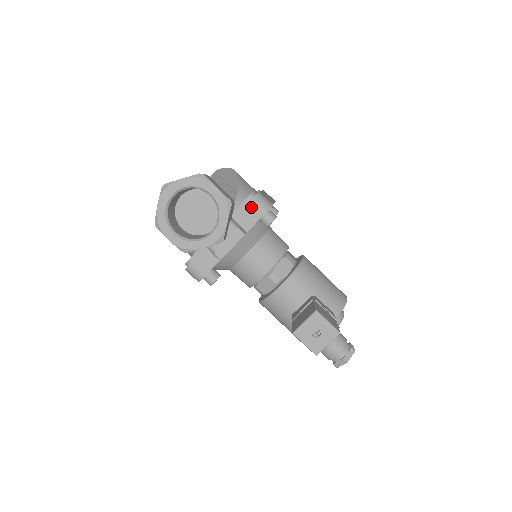
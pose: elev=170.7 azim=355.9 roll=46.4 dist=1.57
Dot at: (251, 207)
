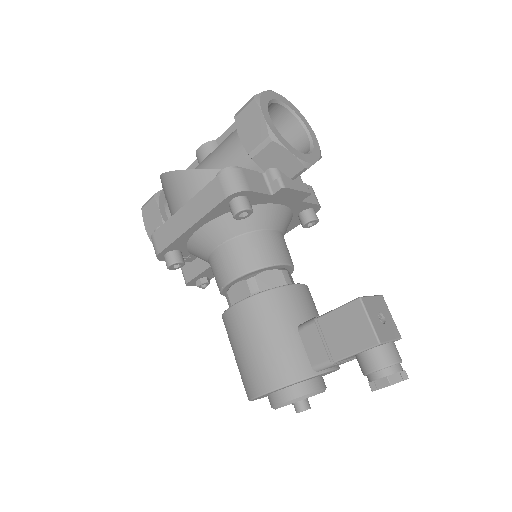
Dot at: (310, 190)
